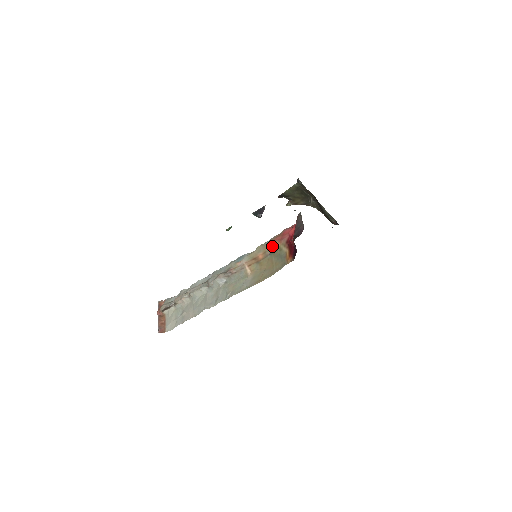
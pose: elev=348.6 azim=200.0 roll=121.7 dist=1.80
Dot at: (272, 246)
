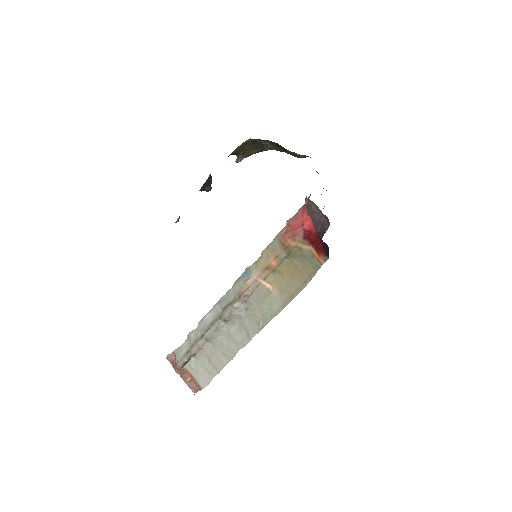
Dot at: (284, 247)
